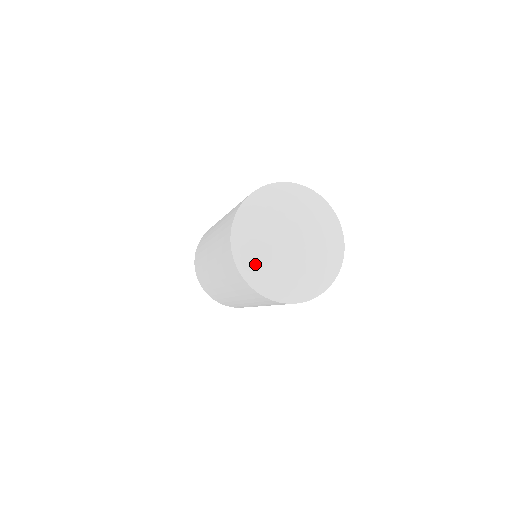
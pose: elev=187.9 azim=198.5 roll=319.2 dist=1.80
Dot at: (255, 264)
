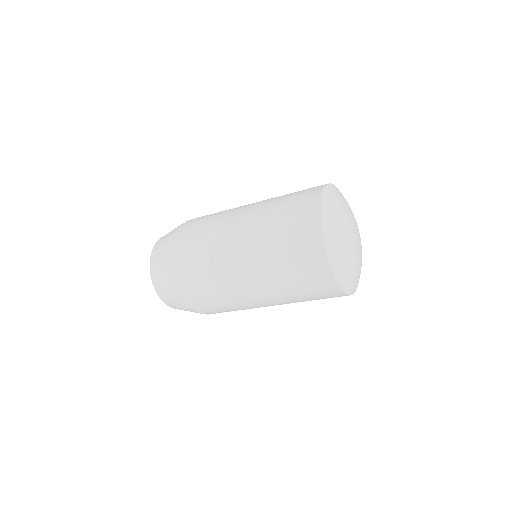
Dot at: (349, 275)
